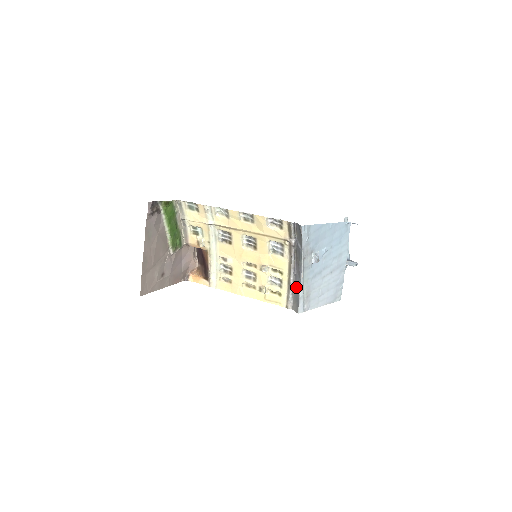
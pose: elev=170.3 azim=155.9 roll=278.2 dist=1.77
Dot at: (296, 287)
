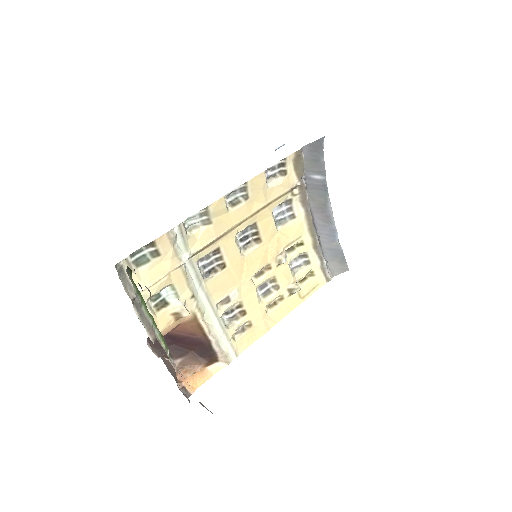
Dot at: (328, 242)
